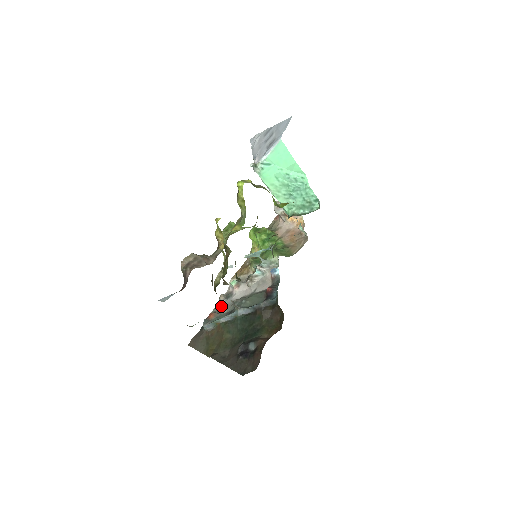
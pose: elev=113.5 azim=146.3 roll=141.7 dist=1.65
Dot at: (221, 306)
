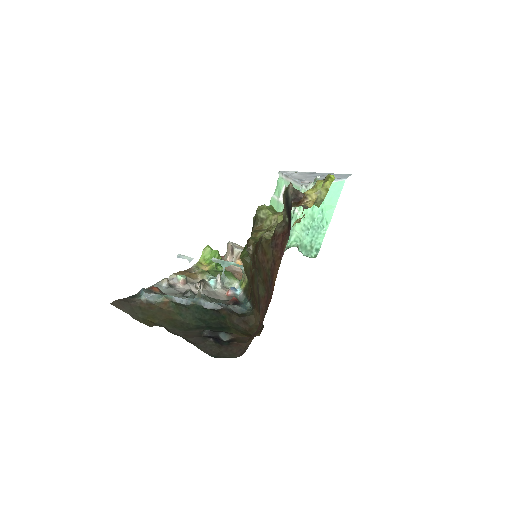
Dot at: (161, 289)
